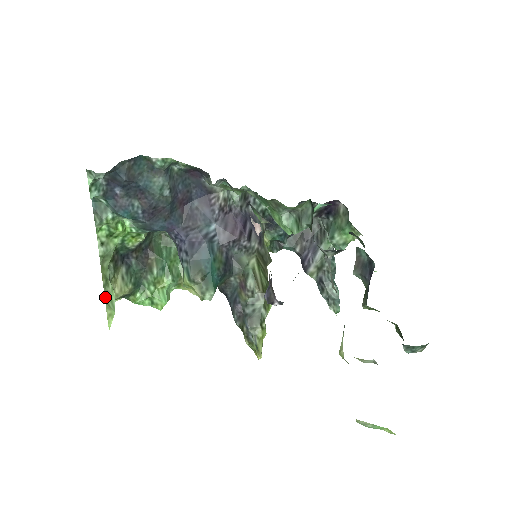
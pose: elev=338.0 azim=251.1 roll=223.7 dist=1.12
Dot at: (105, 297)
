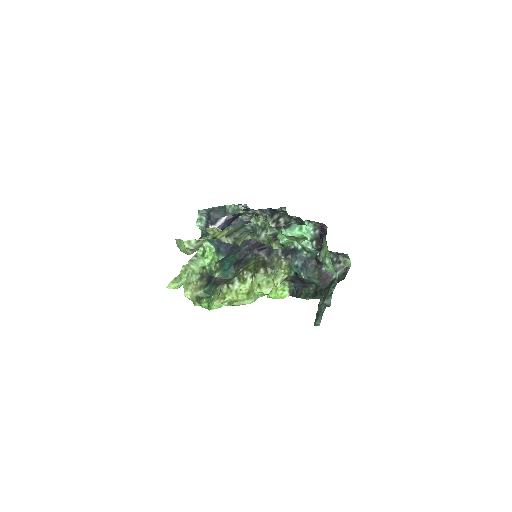
Dot at: (178, 276)
